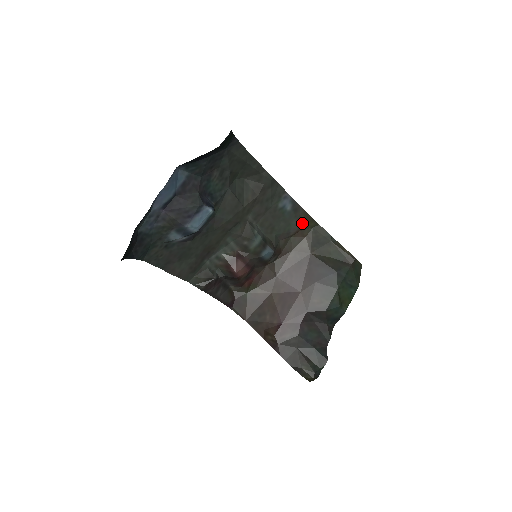
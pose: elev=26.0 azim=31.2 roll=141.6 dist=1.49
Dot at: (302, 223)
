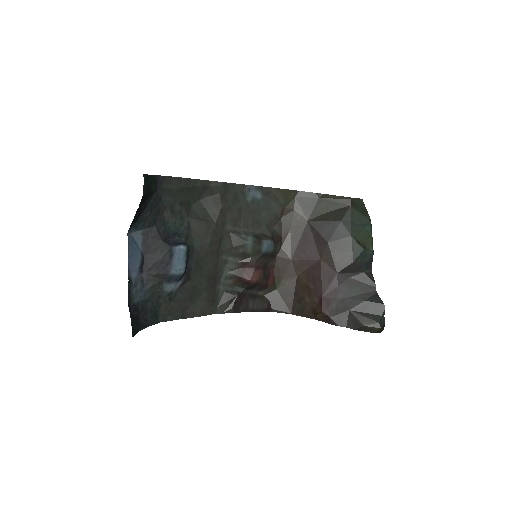
Dot at: (282, 200)
